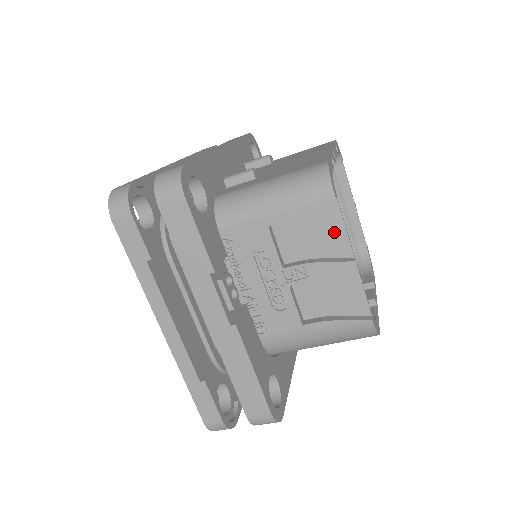
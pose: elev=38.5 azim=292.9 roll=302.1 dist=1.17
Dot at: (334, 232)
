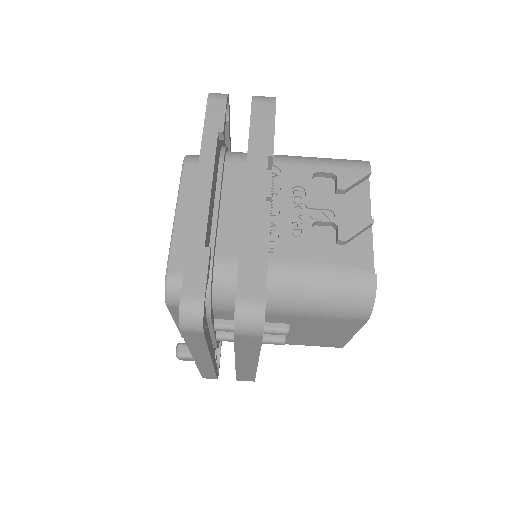
Dot at: (360, 200)
